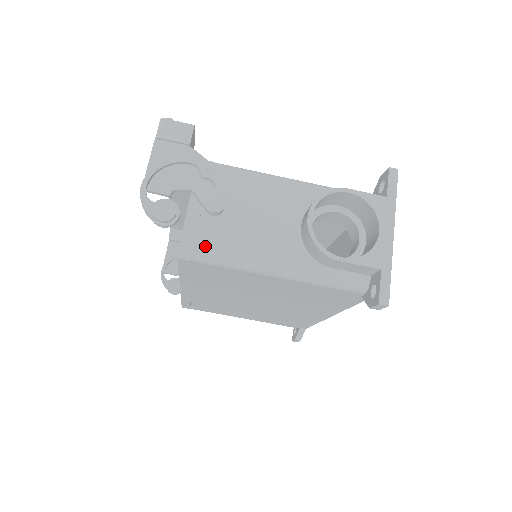
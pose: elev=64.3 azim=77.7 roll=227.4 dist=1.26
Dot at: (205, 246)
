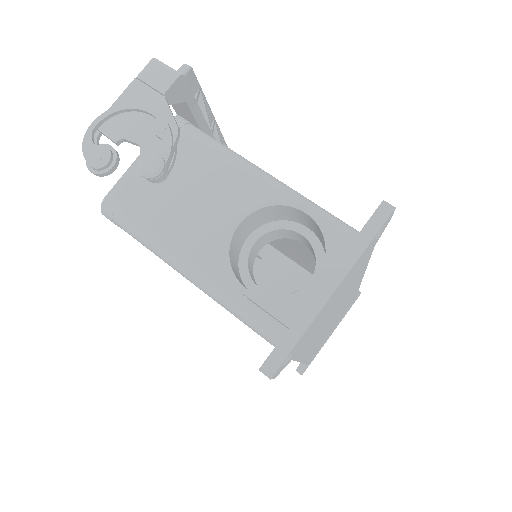
Dot at: (126, 211)
